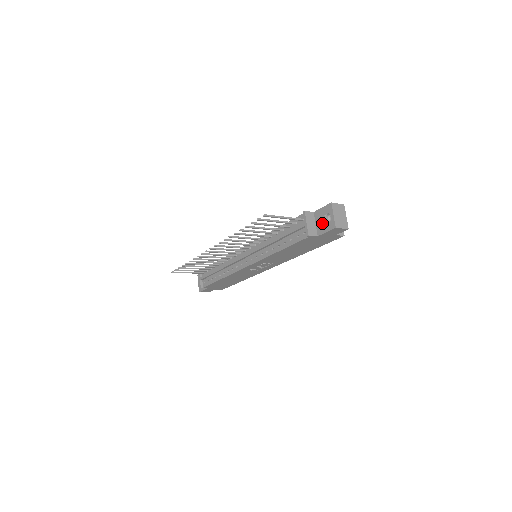
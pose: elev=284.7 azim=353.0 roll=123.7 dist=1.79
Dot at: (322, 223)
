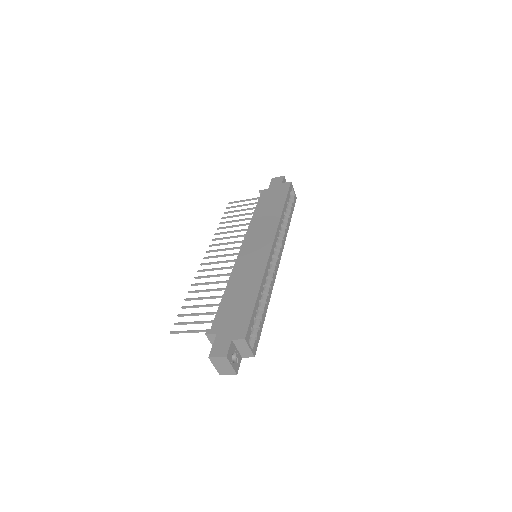
Dot at: occluded
